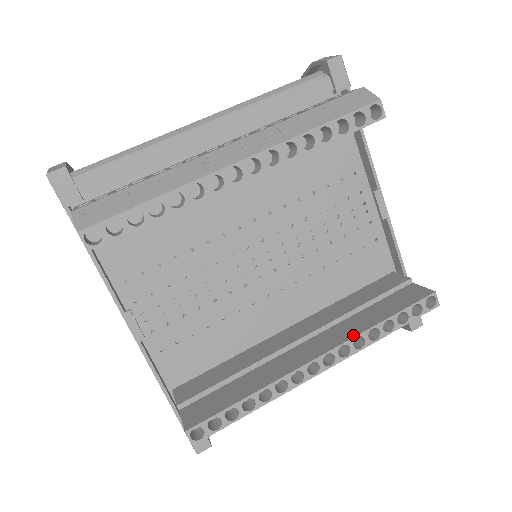
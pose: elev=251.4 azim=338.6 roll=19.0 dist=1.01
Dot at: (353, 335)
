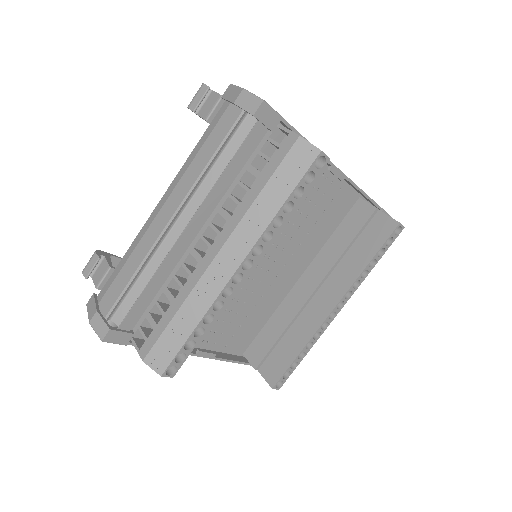
Dot at: (351, 283)
